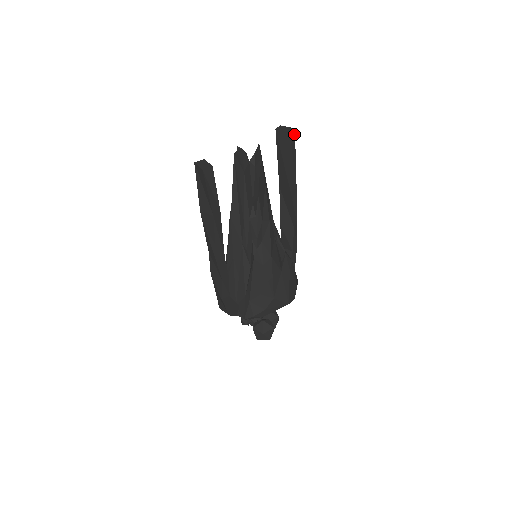
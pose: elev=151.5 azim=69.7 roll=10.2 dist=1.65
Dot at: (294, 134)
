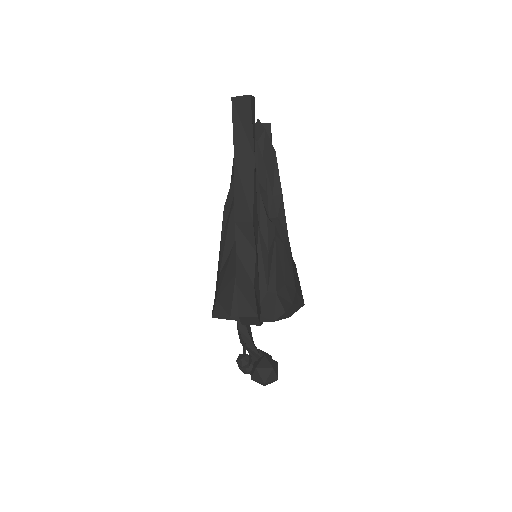
Dot at: occluded
